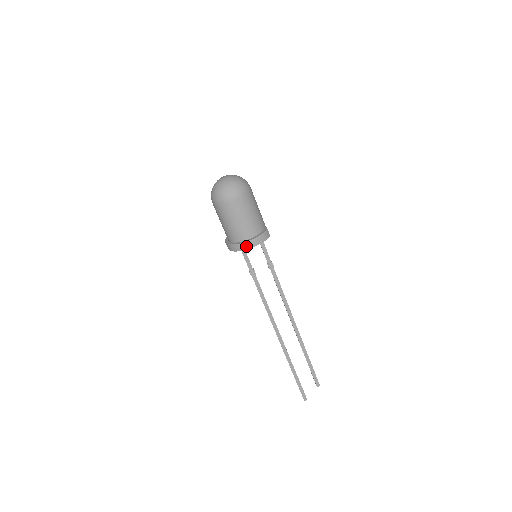
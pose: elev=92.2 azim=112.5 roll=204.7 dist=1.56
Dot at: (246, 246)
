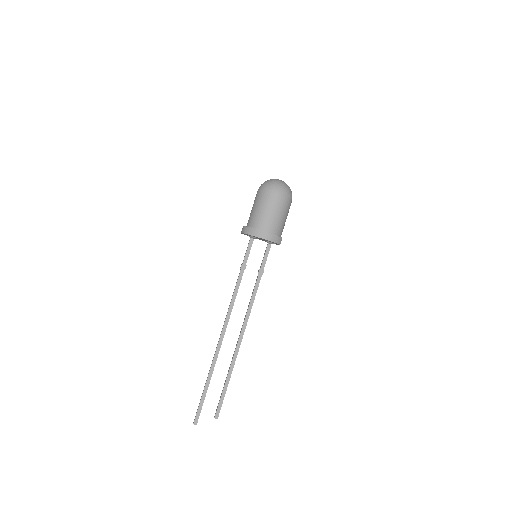
Dot at: (260, 234)
